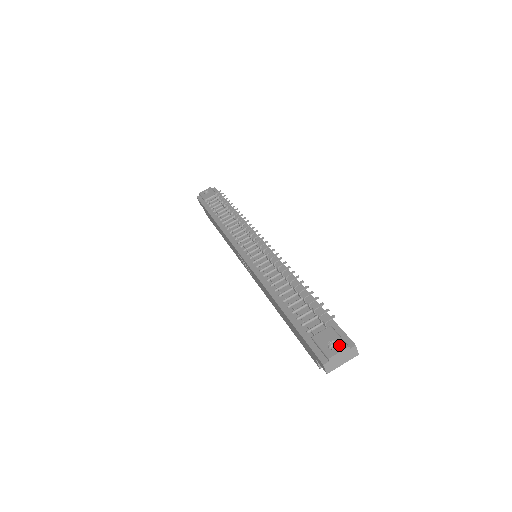
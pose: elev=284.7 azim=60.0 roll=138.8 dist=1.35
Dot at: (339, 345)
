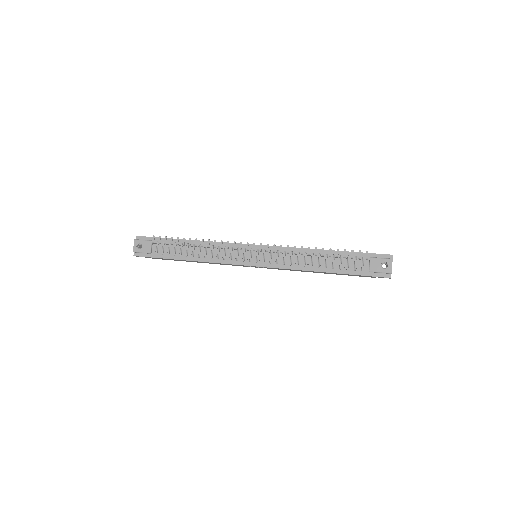
Dot at: (388, 263)
